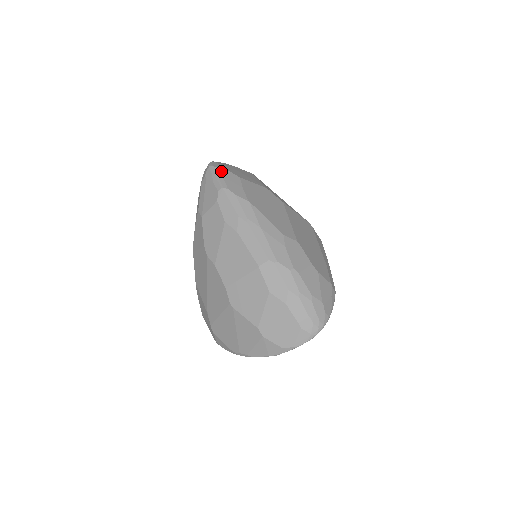
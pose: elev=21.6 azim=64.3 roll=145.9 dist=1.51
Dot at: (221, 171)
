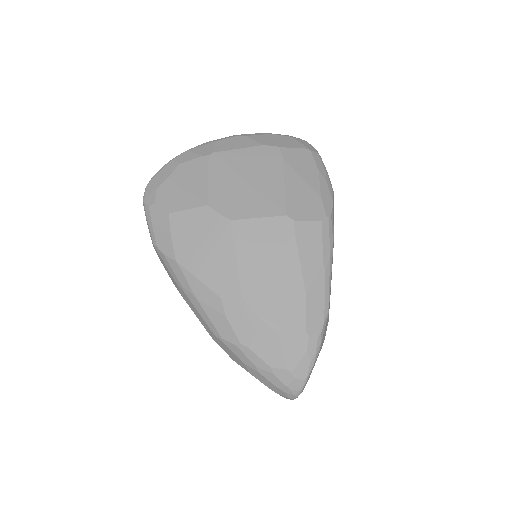
Dot at: (150, 211)
